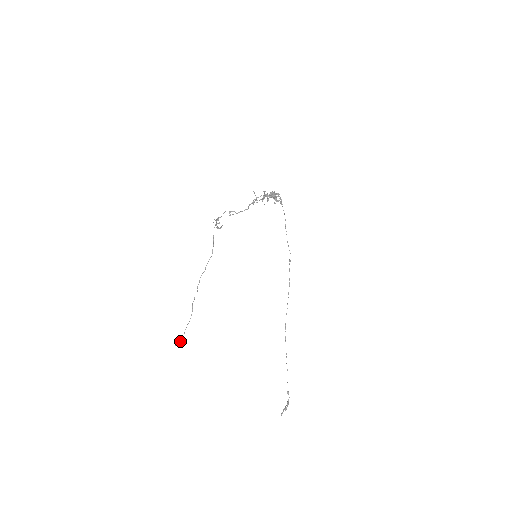
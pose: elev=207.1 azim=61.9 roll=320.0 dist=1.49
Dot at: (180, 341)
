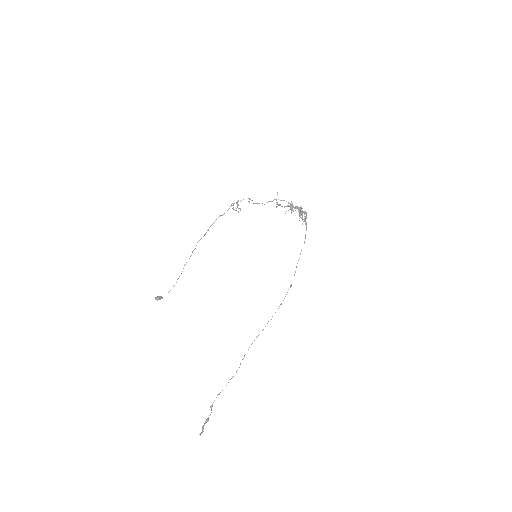
Dot at: (161, 297)
